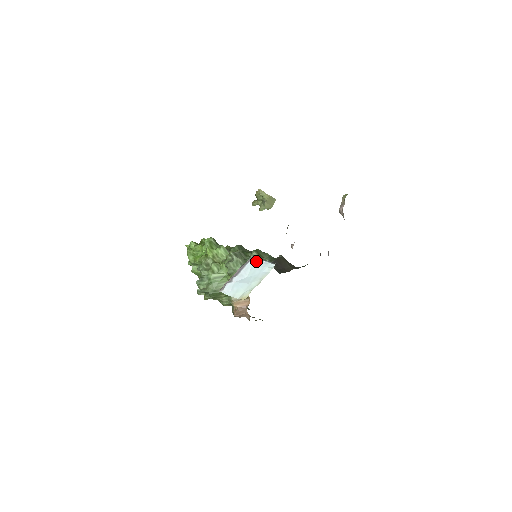
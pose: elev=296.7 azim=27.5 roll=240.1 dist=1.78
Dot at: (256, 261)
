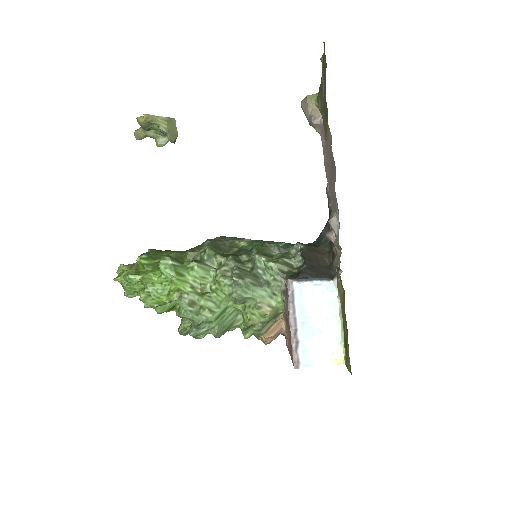
Dot at: (302, 288)
